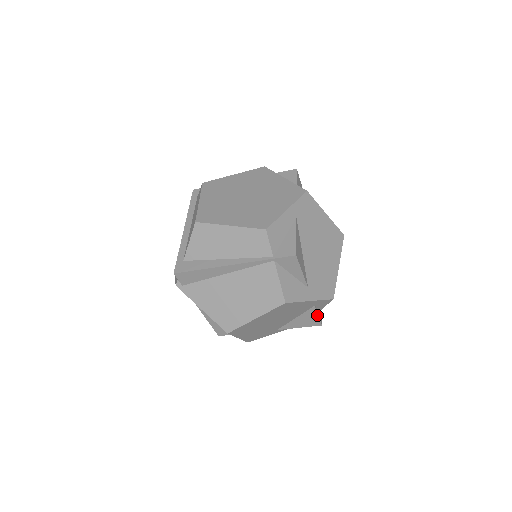
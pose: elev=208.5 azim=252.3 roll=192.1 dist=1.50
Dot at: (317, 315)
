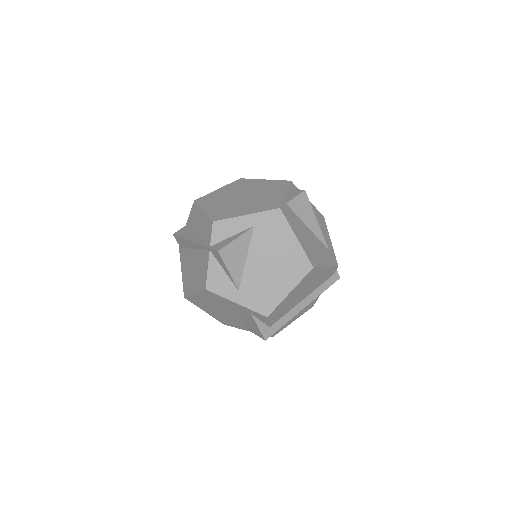
Dot at: (257, 326)
